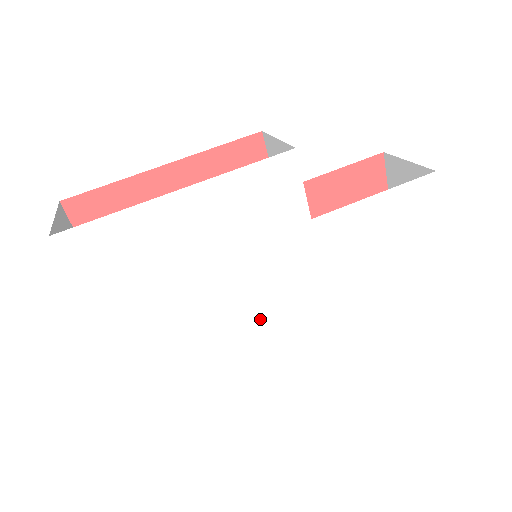
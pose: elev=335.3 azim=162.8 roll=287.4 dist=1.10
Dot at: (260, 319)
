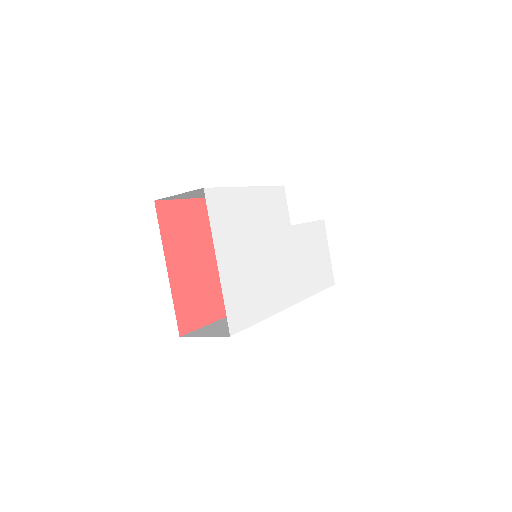
Dot at: (277, 281)
